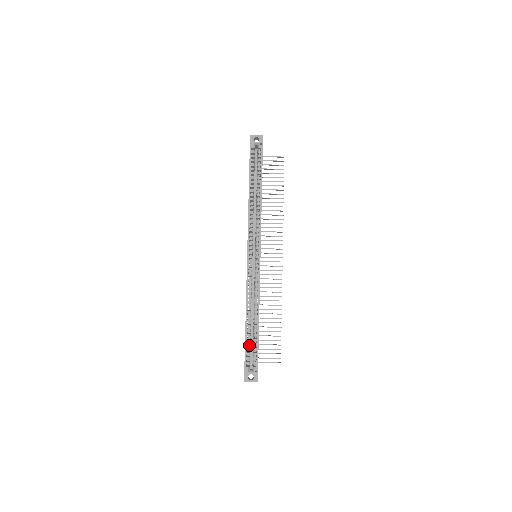
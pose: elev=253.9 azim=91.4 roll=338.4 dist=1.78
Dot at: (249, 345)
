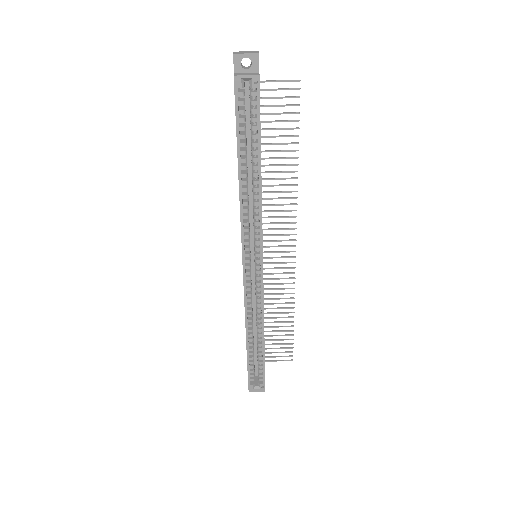
Dot at: (253, 364)
